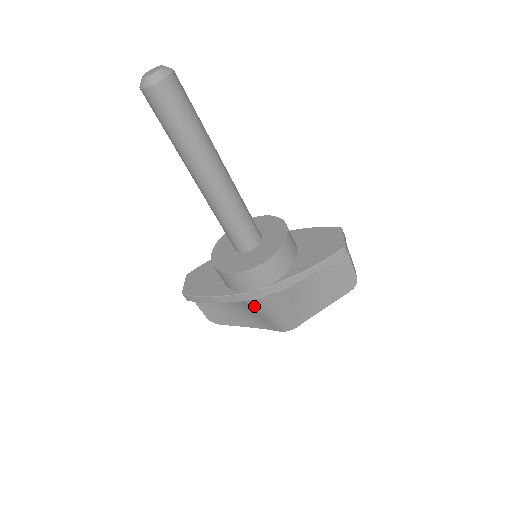
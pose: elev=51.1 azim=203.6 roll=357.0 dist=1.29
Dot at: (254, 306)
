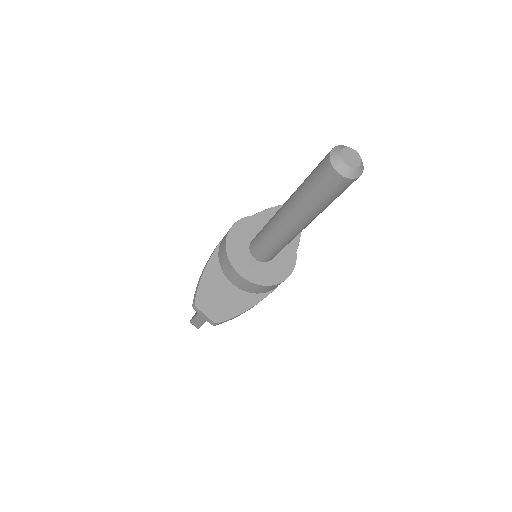
Dot at: occluded
